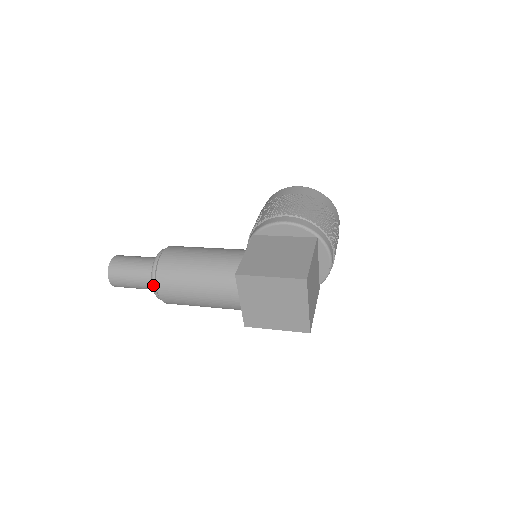
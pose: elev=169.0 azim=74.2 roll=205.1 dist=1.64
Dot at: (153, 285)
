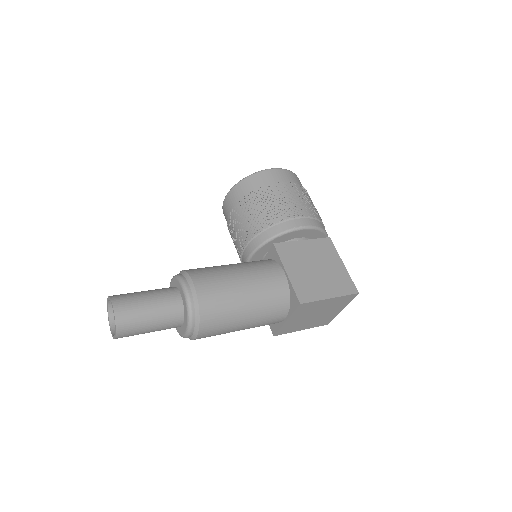
Dot at: (191, 330)
